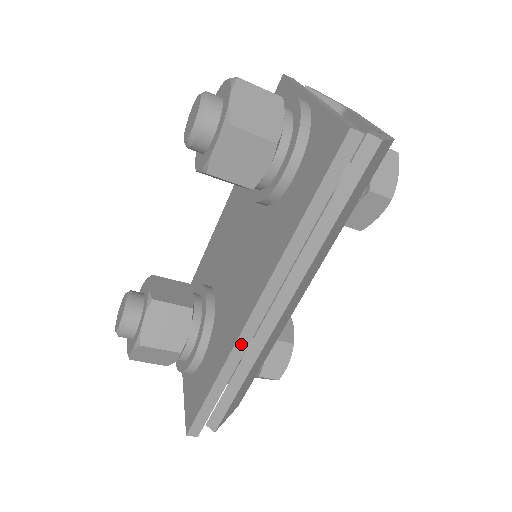
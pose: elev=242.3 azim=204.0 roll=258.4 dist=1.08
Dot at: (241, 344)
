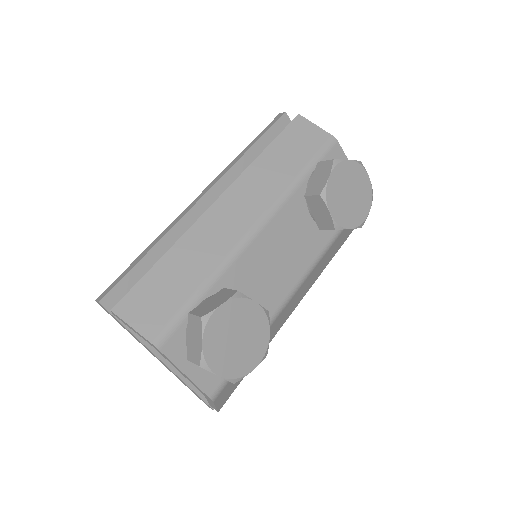
Dot at: (180, 217)
